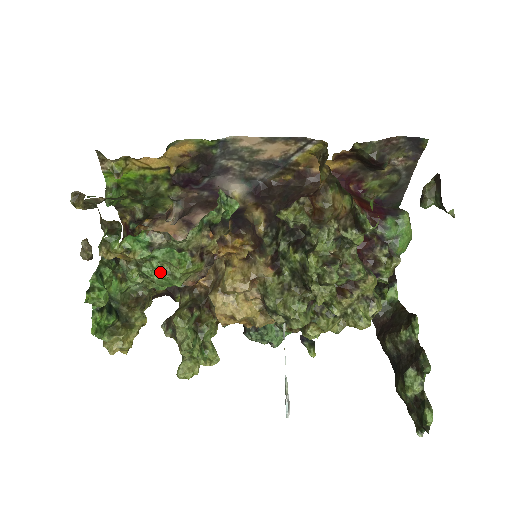
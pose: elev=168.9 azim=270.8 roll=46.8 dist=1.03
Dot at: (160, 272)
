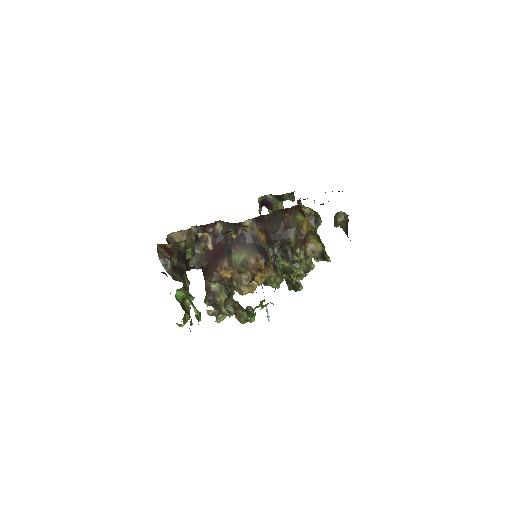
Dot at: occluded
